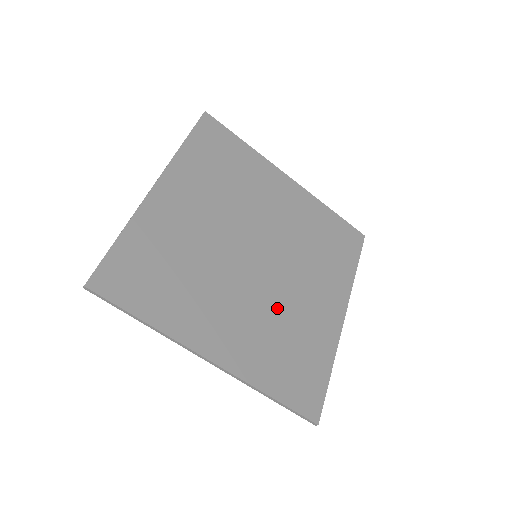
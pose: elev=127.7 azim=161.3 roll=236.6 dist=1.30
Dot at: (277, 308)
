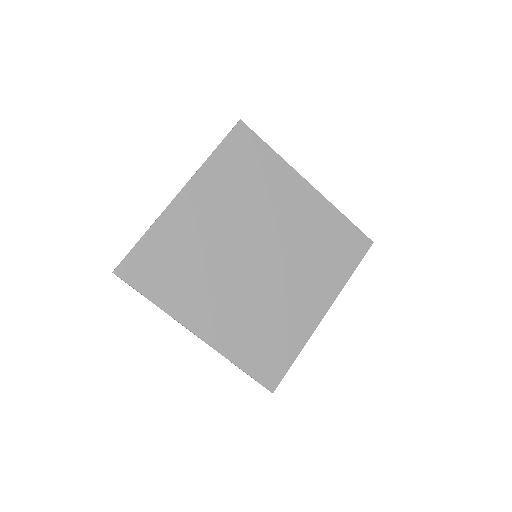
Dot at: (263, 301)
